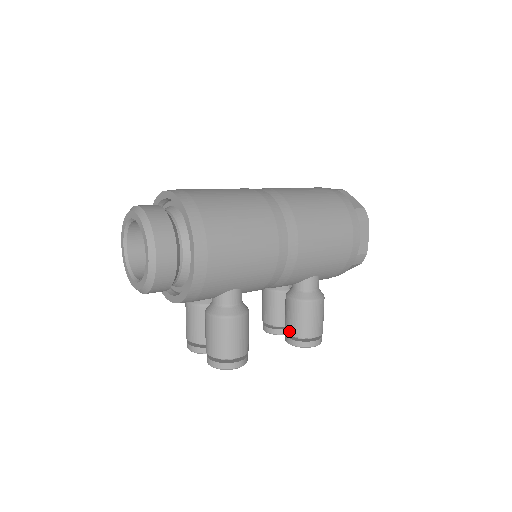
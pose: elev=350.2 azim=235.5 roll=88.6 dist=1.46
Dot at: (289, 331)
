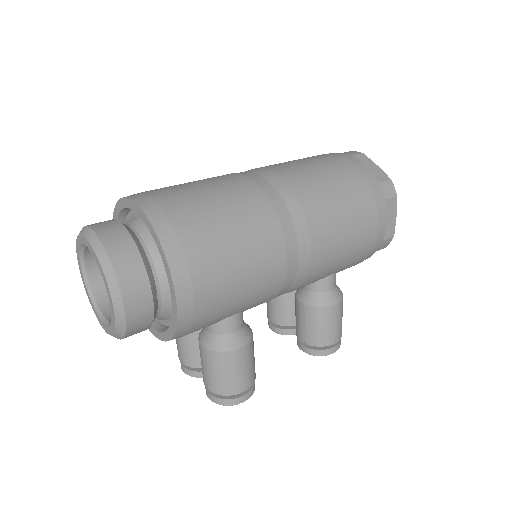
Dot at: (302, 338)
